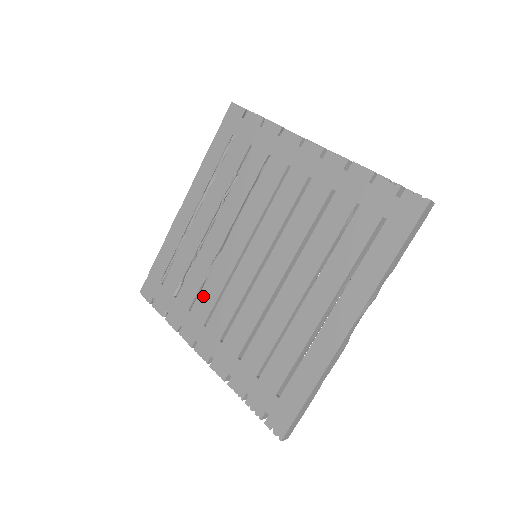
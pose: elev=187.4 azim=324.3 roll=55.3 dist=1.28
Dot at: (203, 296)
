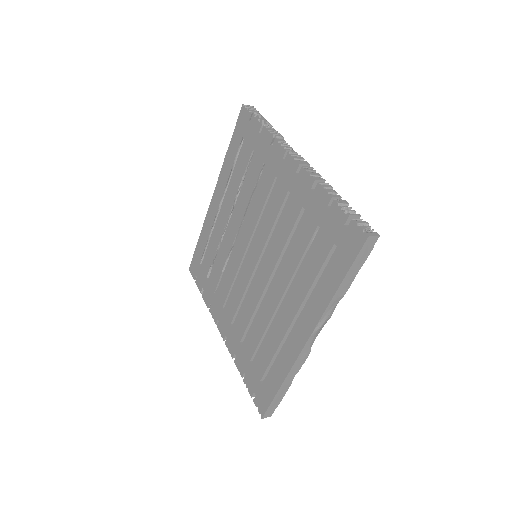
Dot at: (222, 283)
